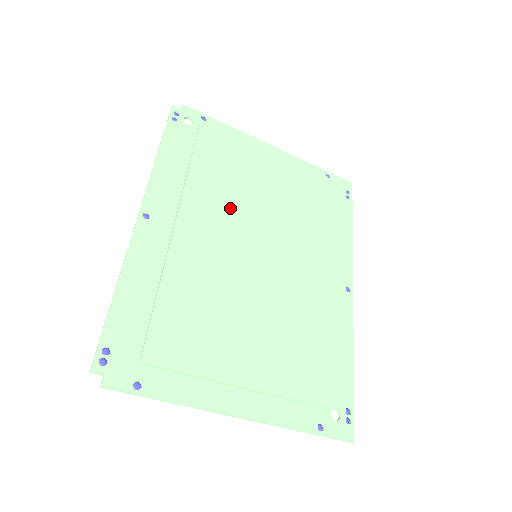
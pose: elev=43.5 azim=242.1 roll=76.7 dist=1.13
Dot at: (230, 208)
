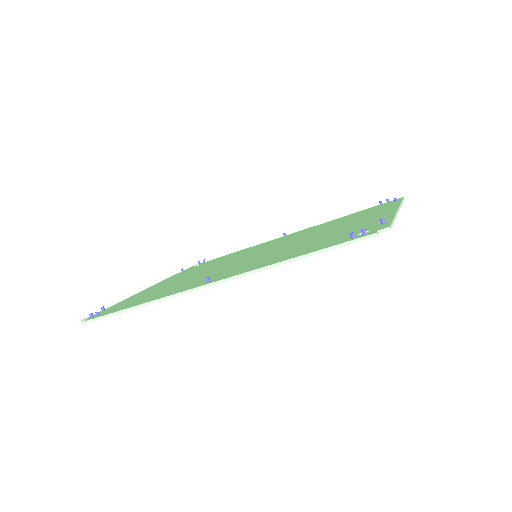
Dot at: occluded
